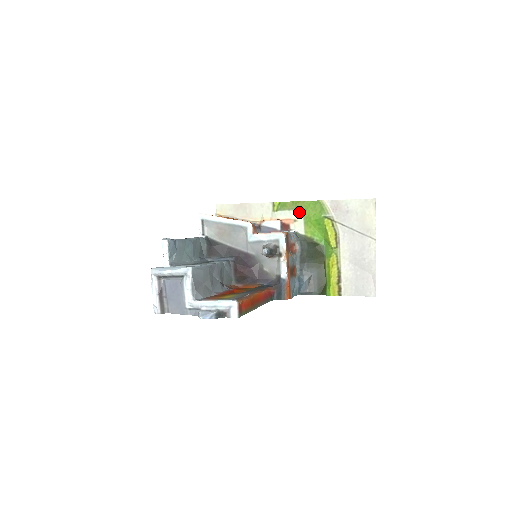
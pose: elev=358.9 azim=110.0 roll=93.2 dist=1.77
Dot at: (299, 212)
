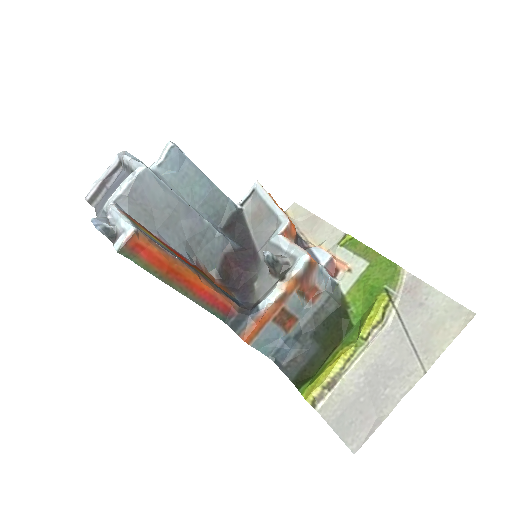
Dot at: (363, 263)
